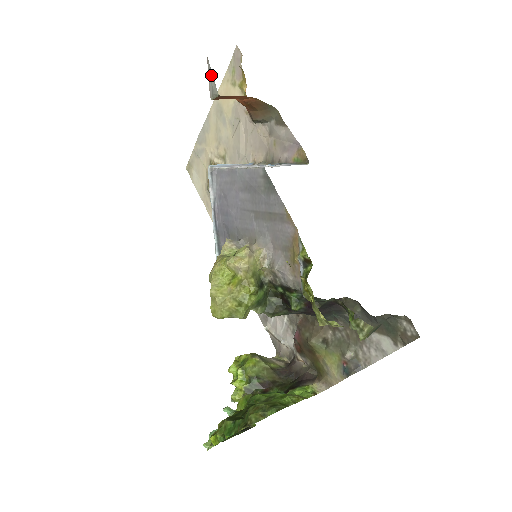
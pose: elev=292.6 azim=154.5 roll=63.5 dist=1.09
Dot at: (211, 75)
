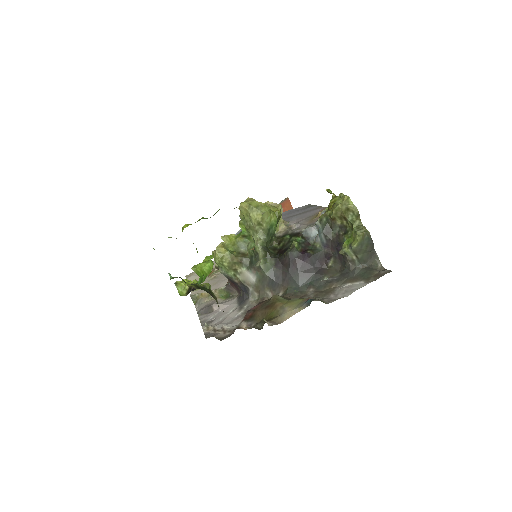
Dot at: occluded
